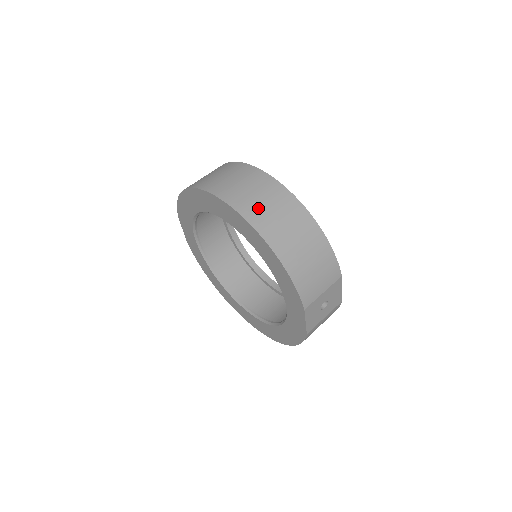
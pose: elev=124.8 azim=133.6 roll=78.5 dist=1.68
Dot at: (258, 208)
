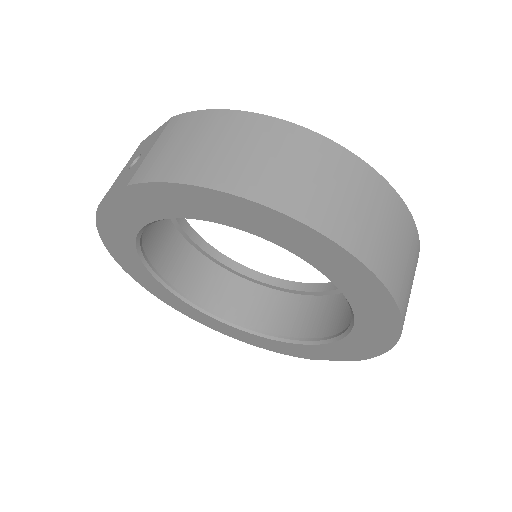
Dot at: (405, 280)
